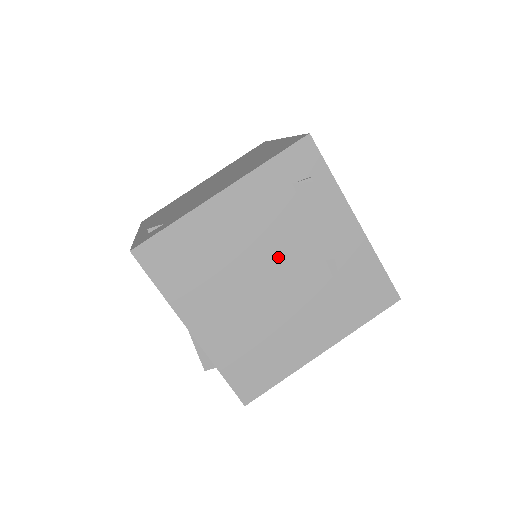
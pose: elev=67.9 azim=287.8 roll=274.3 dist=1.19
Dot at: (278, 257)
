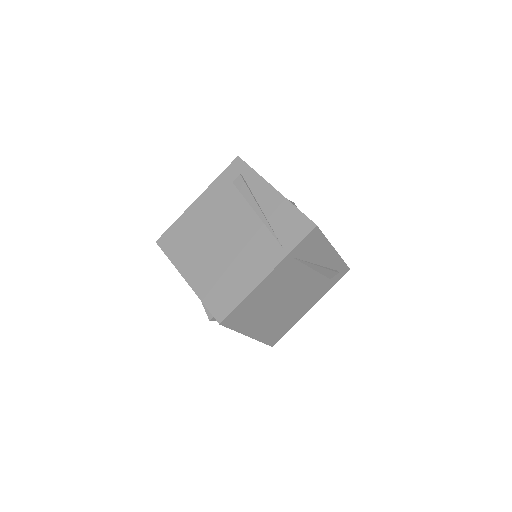
Dot at: (229, 223)
